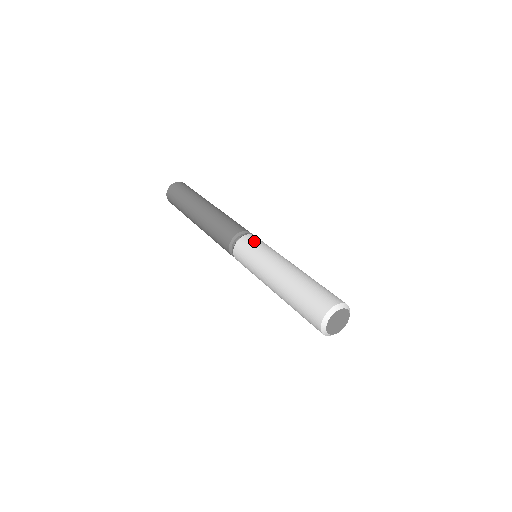
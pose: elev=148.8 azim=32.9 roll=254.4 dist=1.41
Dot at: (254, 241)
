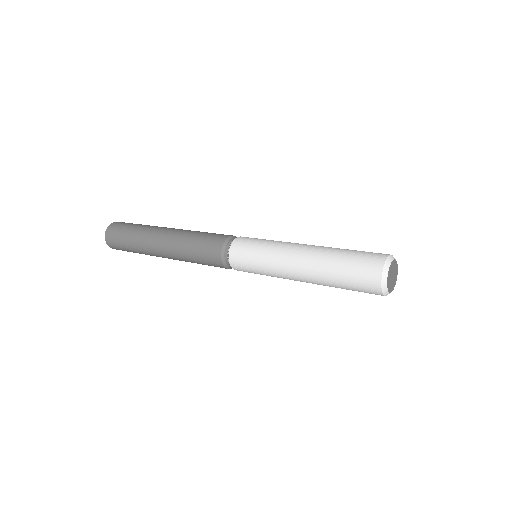
Dot at: occluded
